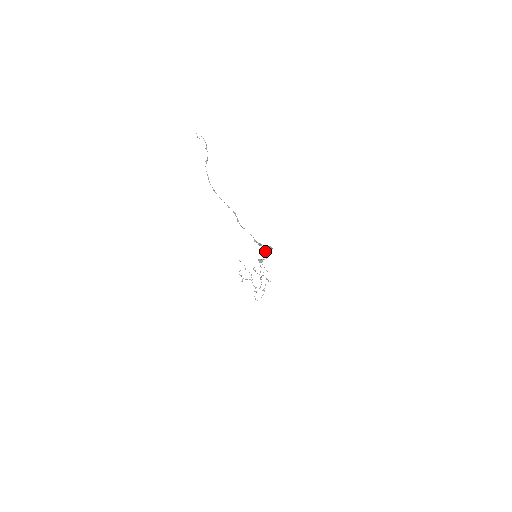
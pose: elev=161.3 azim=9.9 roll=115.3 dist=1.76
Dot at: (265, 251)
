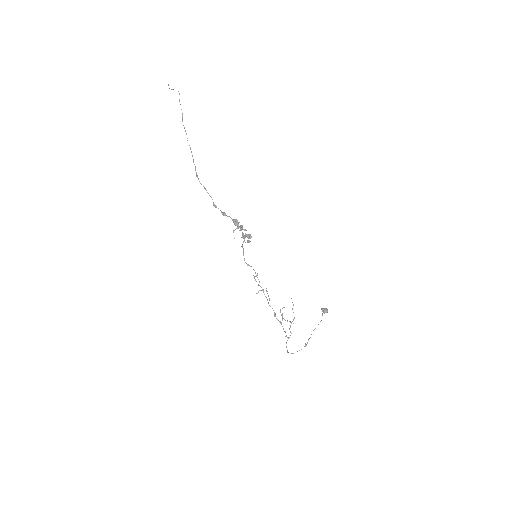
Dot at: (243, 234)
